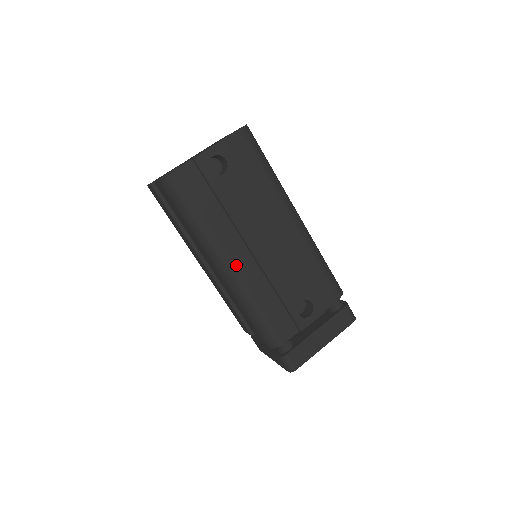
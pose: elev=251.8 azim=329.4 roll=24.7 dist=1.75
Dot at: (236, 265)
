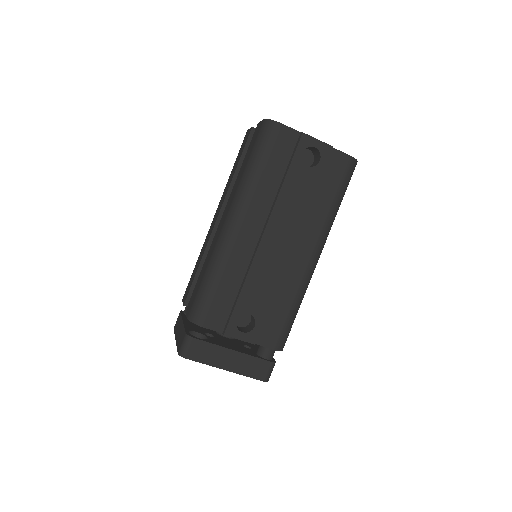
Dot at: (241, 231)
